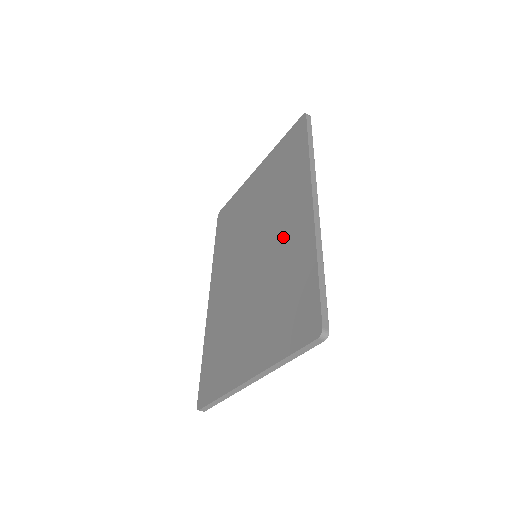
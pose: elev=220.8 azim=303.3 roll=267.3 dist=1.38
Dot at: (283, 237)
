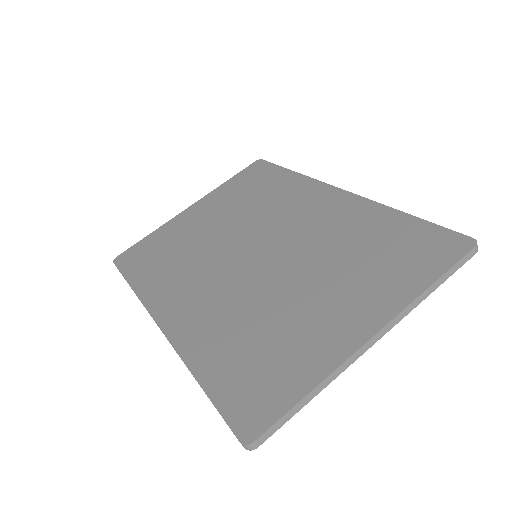
Dot at: (312, 221)
